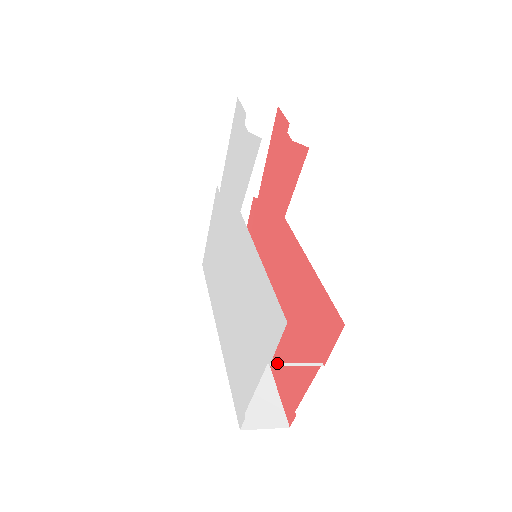
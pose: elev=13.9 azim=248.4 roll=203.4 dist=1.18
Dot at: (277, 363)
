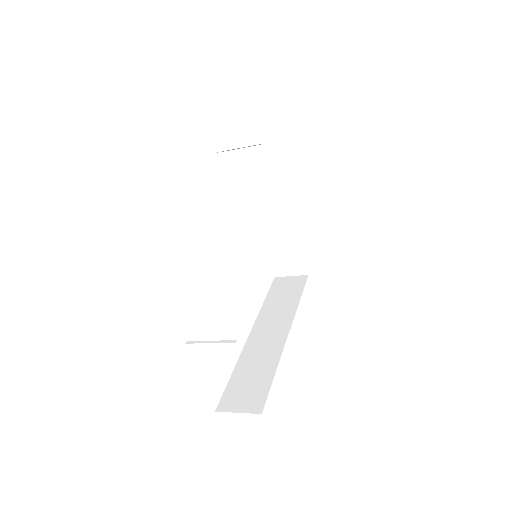
Dot at: (194, 341)
